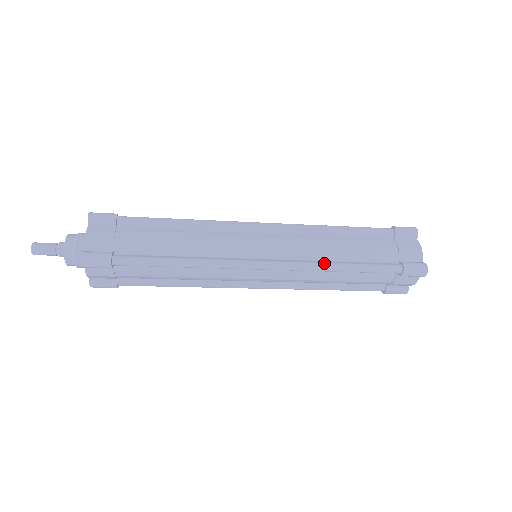
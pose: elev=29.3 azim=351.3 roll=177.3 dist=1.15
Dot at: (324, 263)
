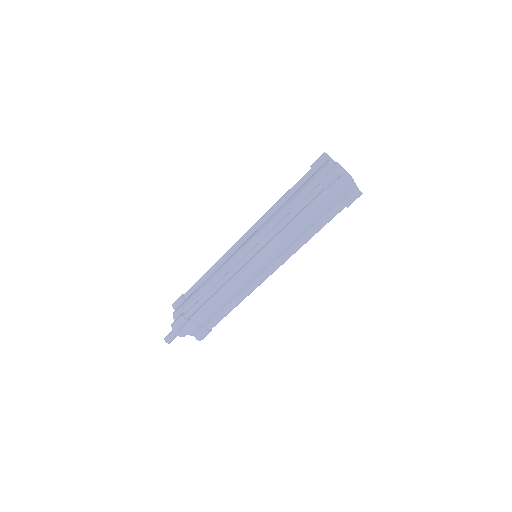
Dot at: (275, 226)
